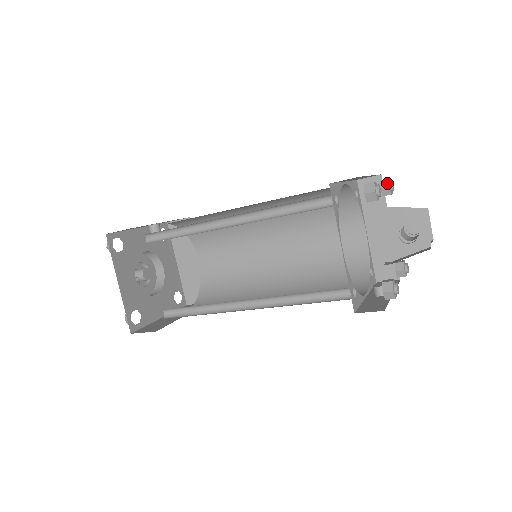
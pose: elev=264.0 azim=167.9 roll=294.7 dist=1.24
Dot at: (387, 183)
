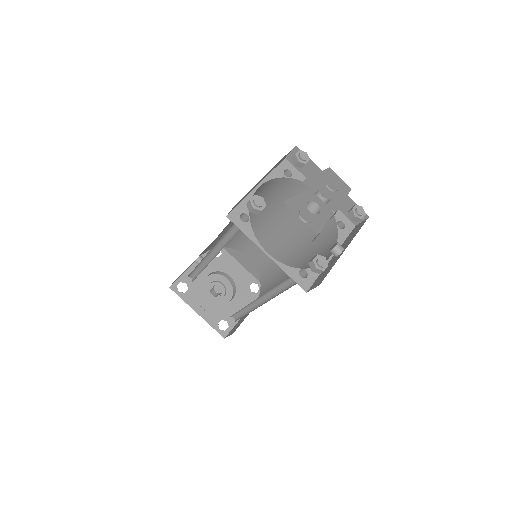
Dot at: (295, 158)
